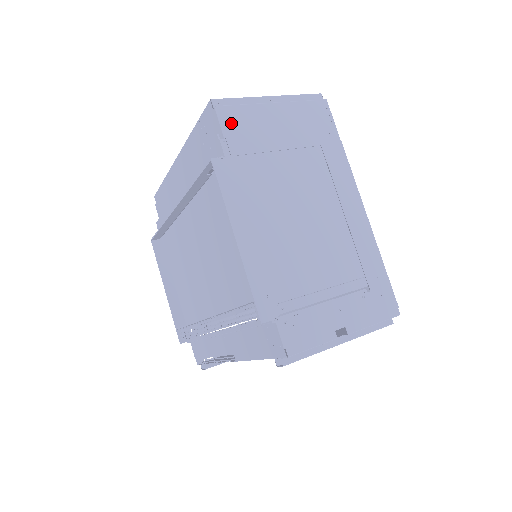
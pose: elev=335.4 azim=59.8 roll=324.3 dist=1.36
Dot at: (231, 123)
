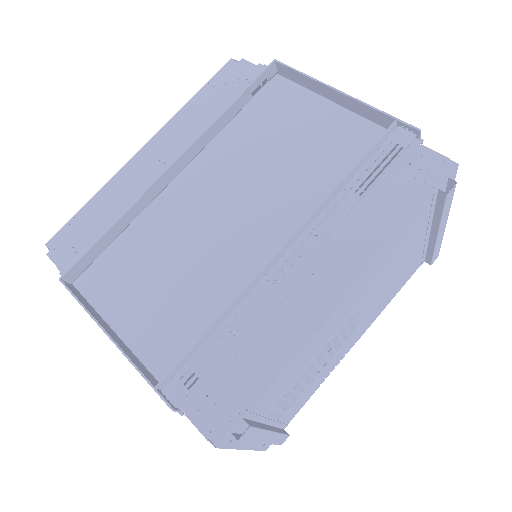
Dot at: occluded
